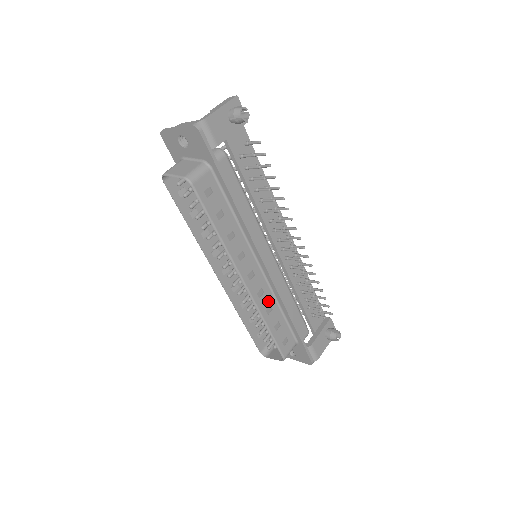
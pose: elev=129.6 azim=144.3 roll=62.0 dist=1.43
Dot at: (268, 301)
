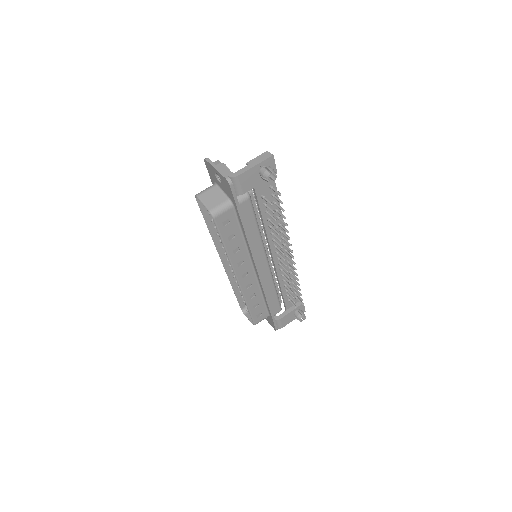
Dot at: (254, 290)
